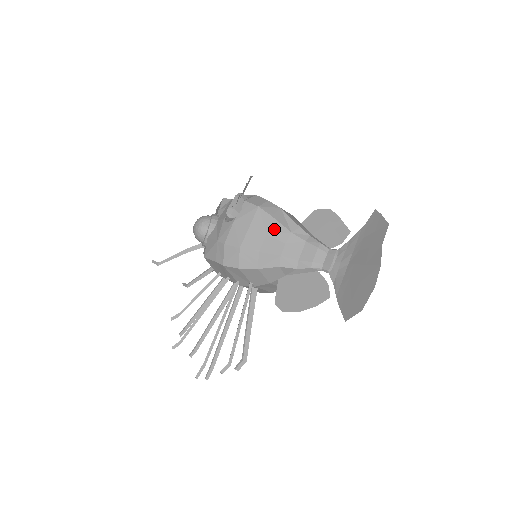
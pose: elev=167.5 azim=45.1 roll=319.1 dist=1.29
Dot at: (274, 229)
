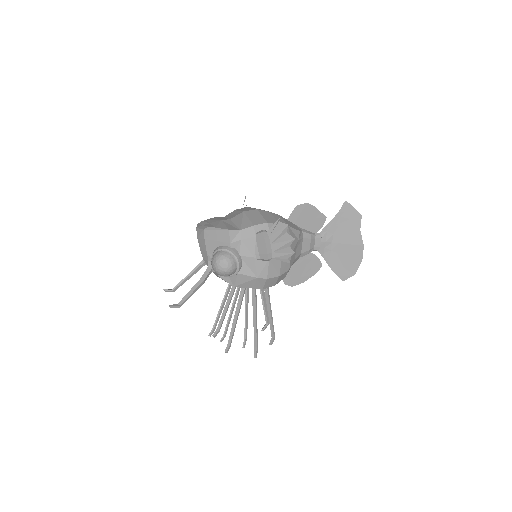
Dot at: (293, 247)
